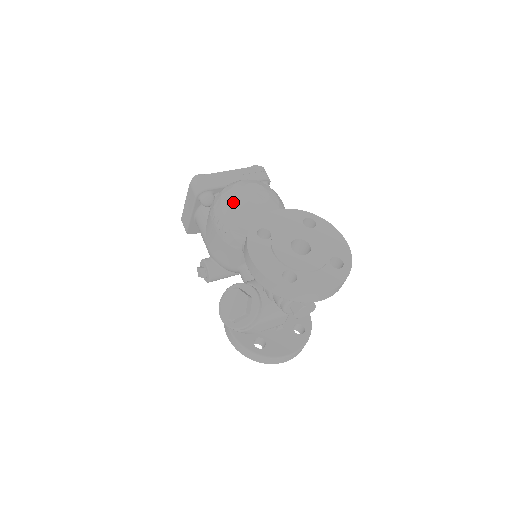
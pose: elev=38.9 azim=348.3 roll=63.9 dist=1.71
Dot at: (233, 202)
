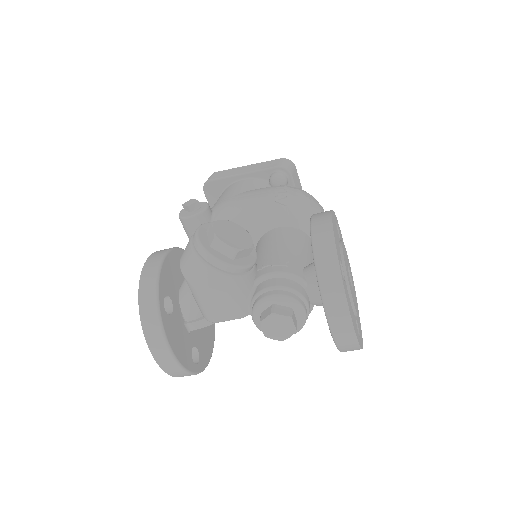
Dot at: (312, 200)
